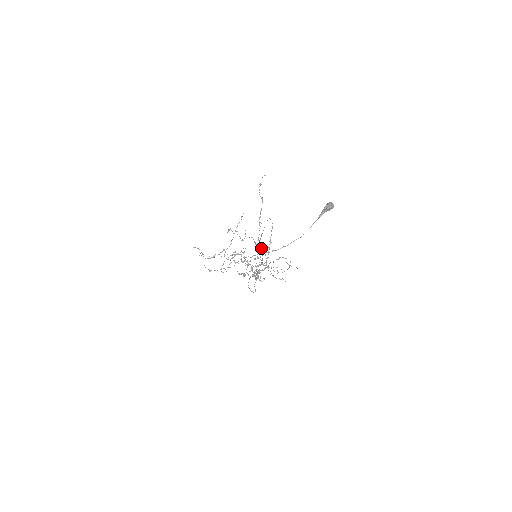
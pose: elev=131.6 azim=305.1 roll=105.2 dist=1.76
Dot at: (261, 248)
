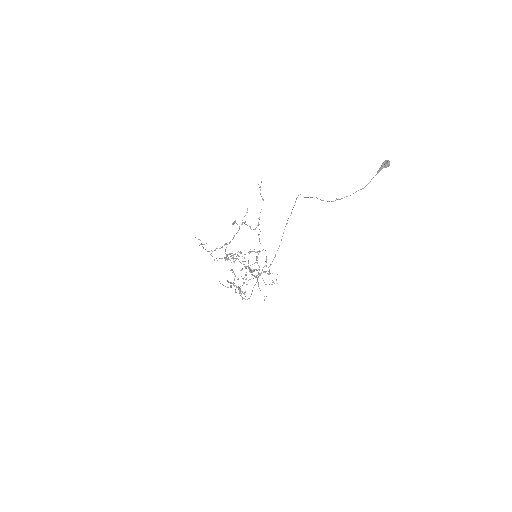
Dot at: occluded
